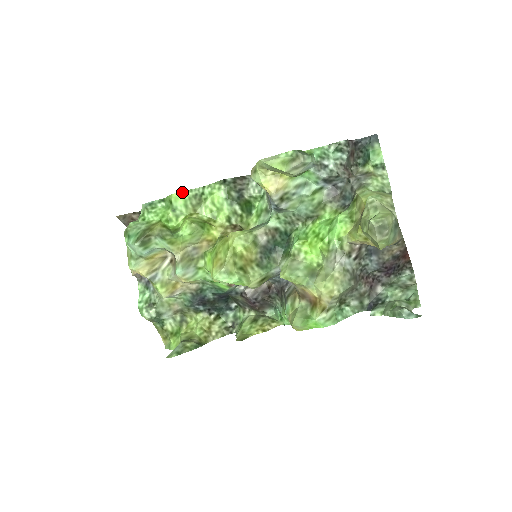
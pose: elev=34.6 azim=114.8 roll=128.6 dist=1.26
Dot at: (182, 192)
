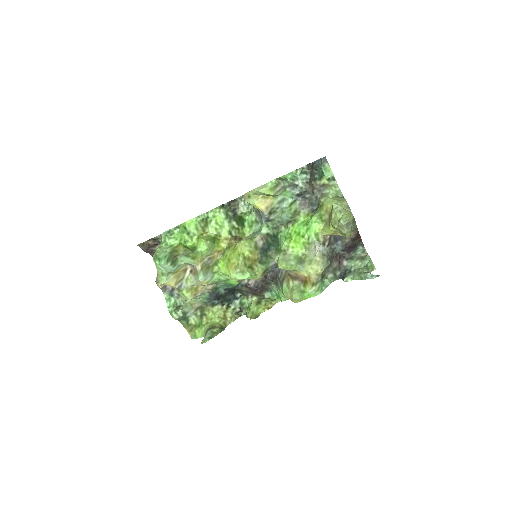
Dot at: (193, 219)
